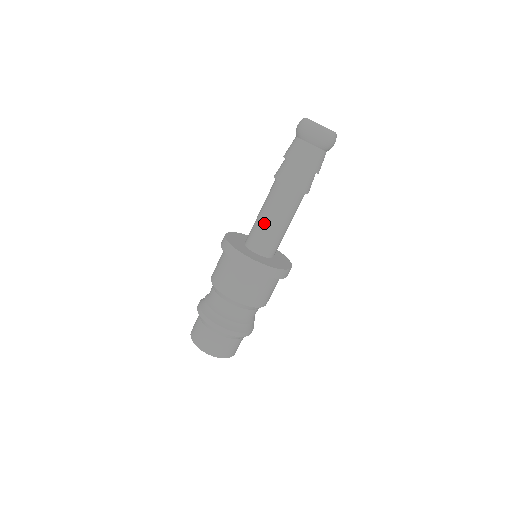
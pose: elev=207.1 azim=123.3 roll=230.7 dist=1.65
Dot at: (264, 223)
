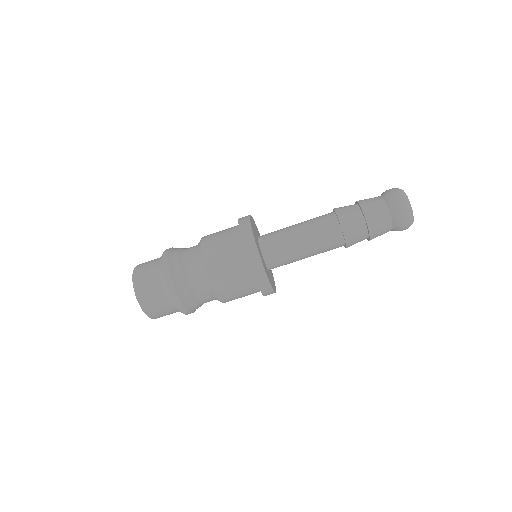
Dot at: (297, 251)
